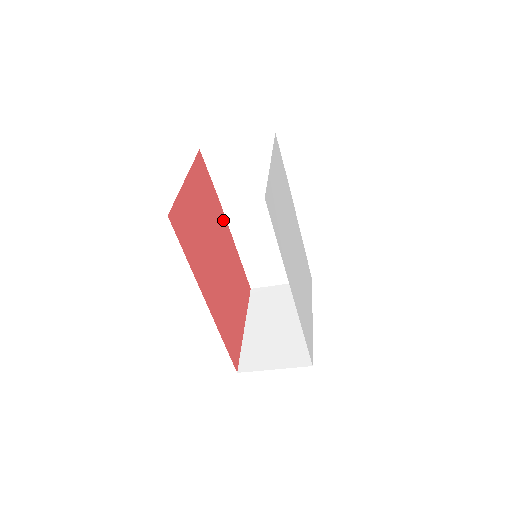
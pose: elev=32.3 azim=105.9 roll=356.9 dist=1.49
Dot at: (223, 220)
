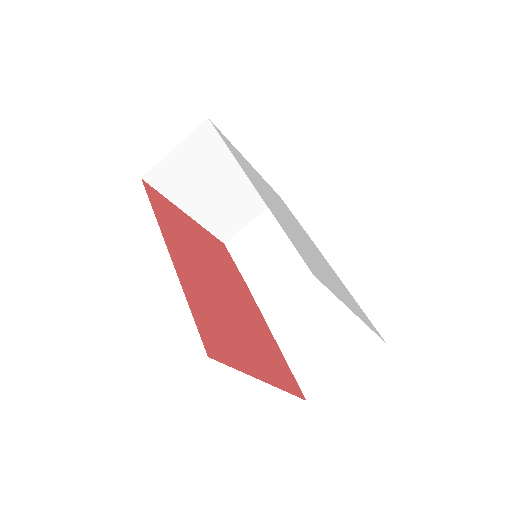
Dot at: (249, 297)
